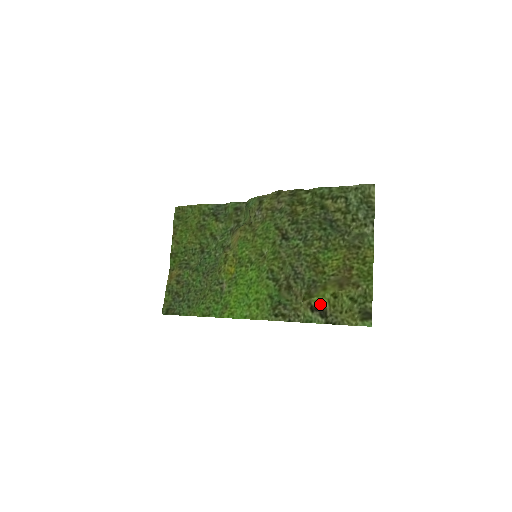
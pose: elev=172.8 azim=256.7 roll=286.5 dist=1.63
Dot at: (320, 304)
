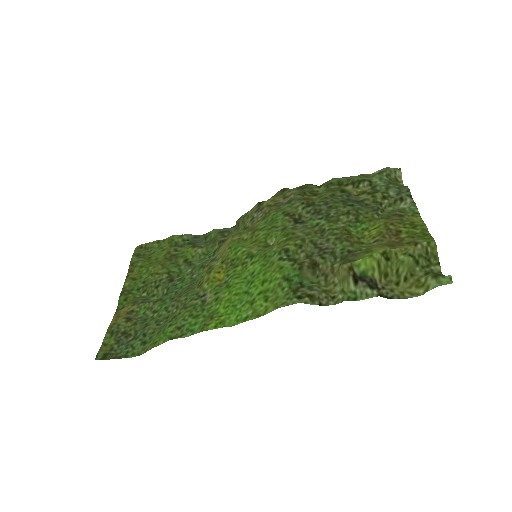
Dot at: (366, 271)
